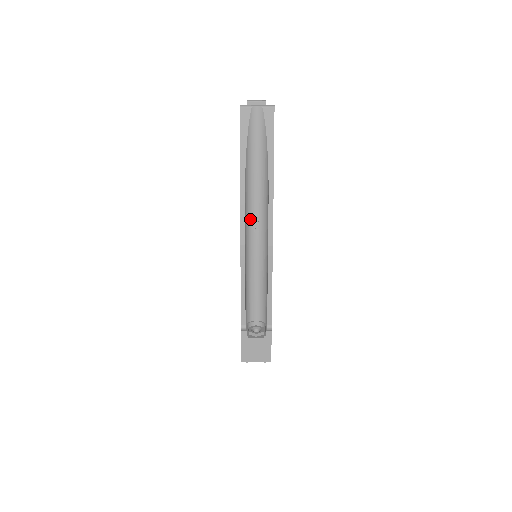
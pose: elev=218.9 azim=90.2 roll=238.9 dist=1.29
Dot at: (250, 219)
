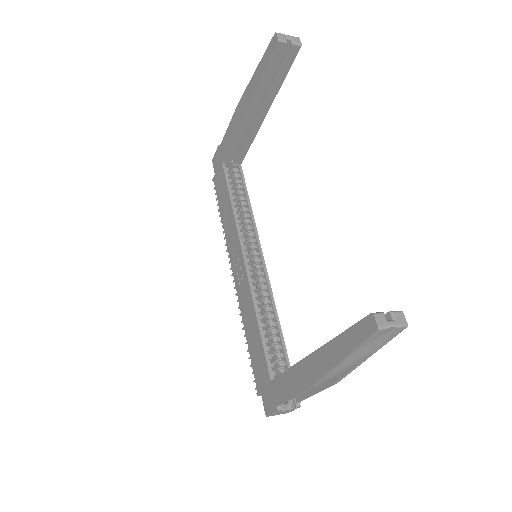
Dot at: occluded
